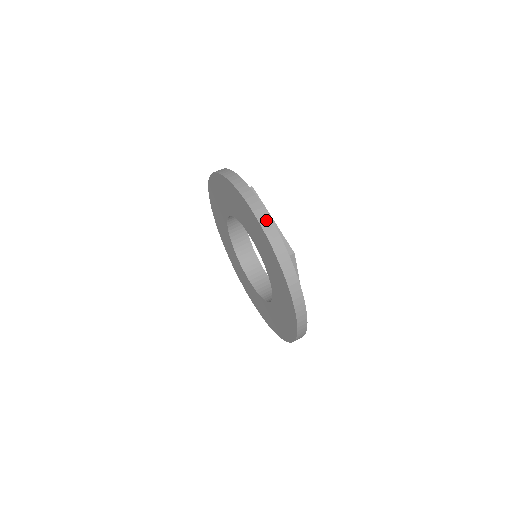
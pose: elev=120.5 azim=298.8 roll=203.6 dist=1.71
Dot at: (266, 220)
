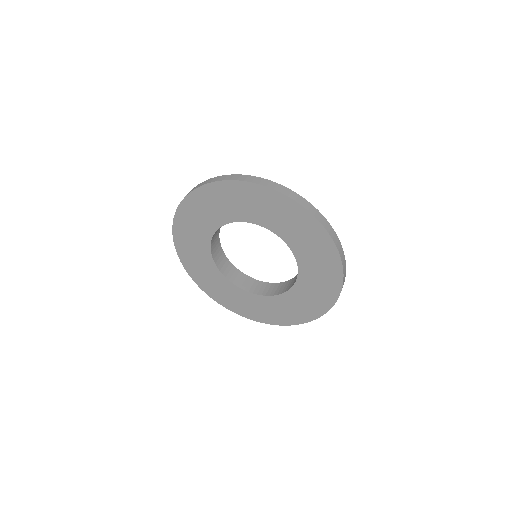
Dot at: (342, 251)
